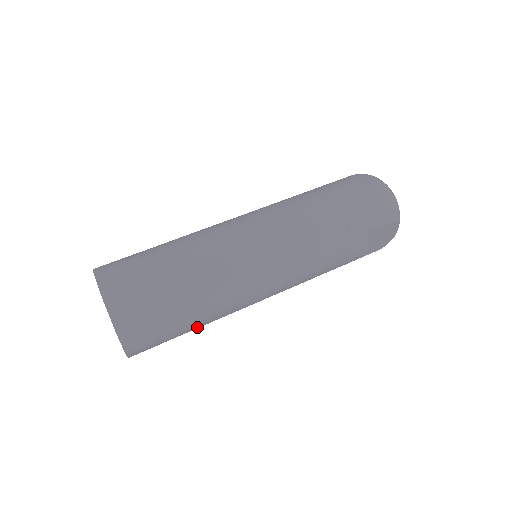
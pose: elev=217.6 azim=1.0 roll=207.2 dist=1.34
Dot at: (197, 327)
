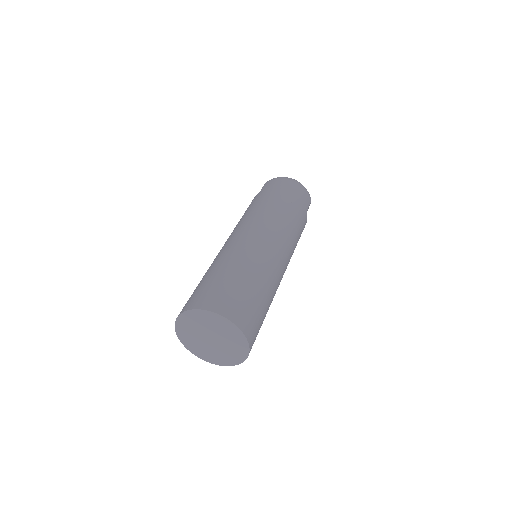
Dot at: occluded
